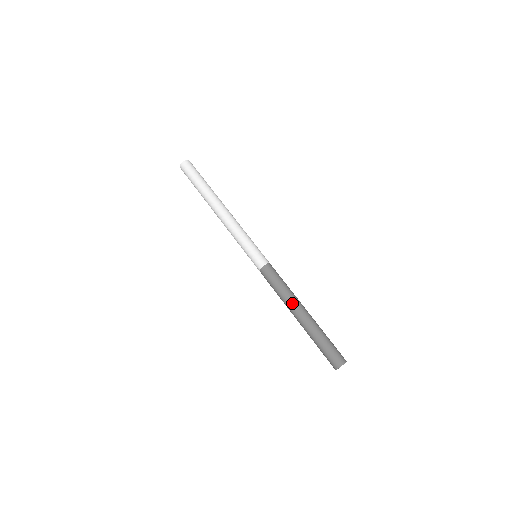
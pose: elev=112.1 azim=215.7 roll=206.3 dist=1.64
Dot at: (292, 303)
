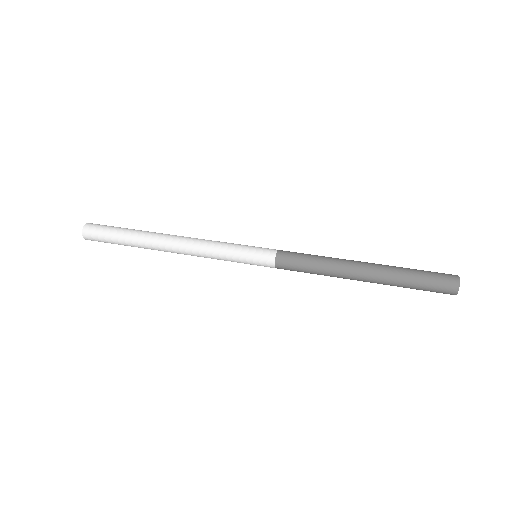
Dot at: (345, 260)
